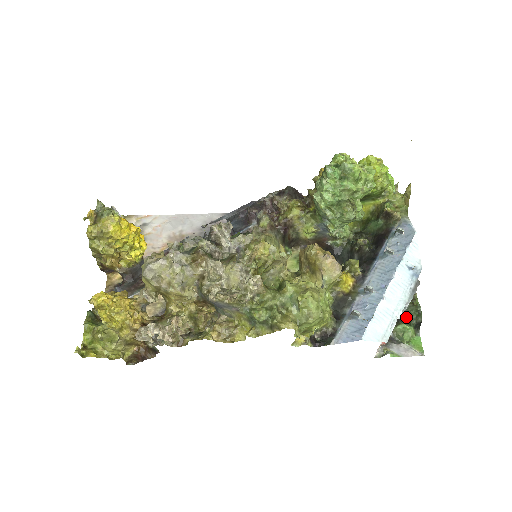
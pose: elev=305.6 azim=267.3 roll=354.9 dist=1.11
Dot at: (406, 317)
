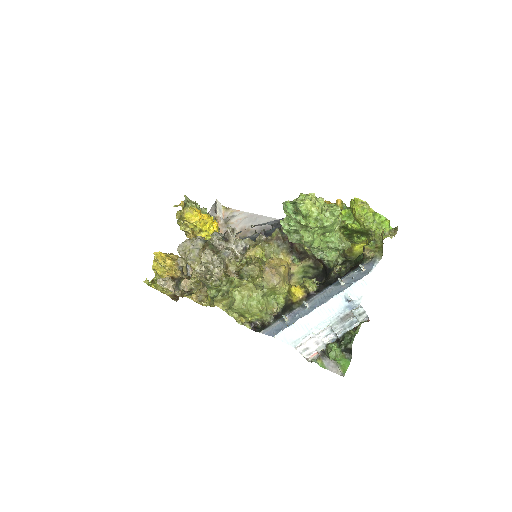
Dot at: (341, 340)
